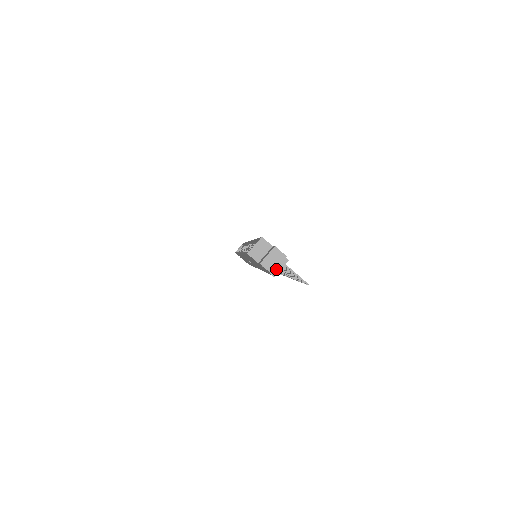
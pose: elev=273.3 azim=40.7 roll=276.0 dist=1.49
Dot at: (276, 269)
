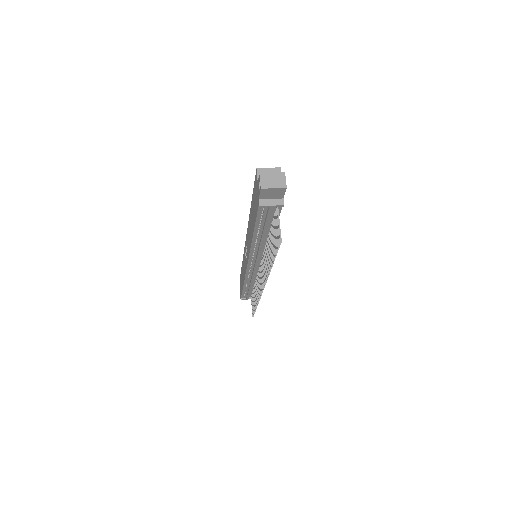
Dot at: (267, 202)
